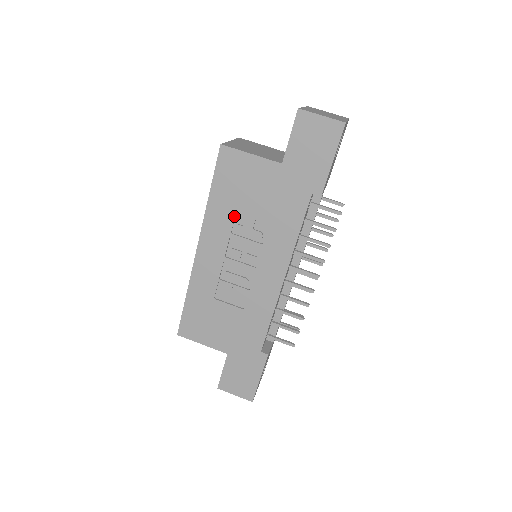
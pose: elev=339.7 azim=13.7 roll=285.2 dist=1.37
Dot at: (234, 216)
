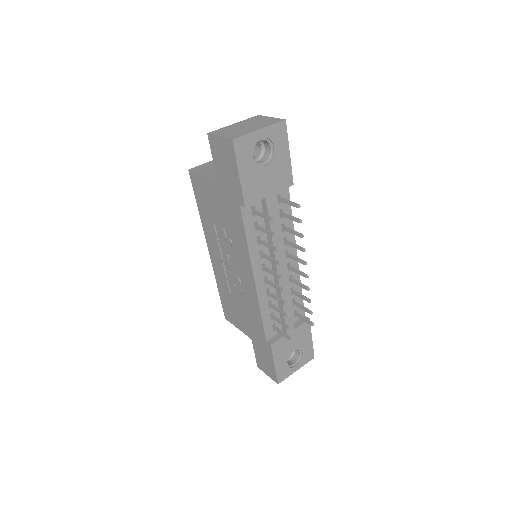
Dot at: (214, 226)
